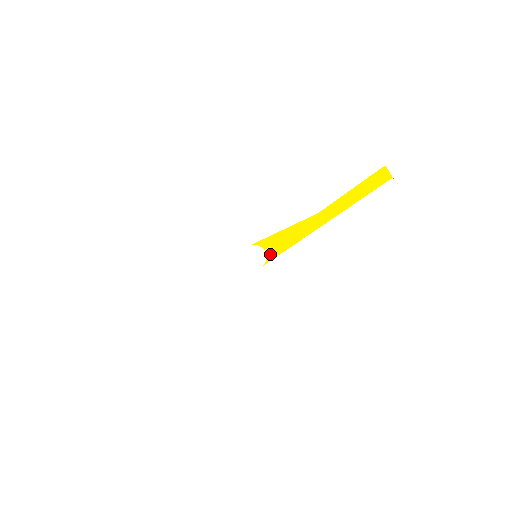
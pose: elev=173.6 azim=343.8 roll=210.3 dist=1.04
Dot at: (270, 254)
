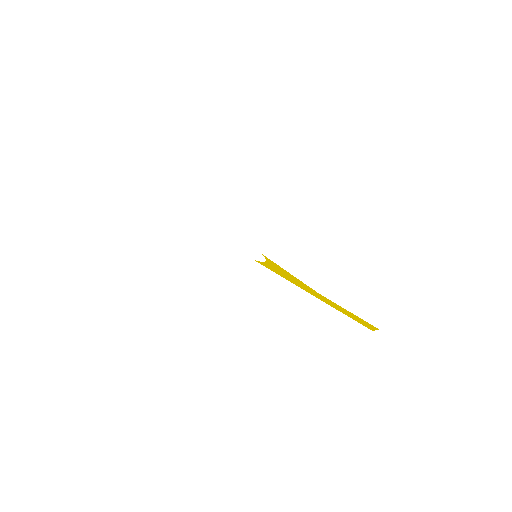
Dot at: (265, 265)
